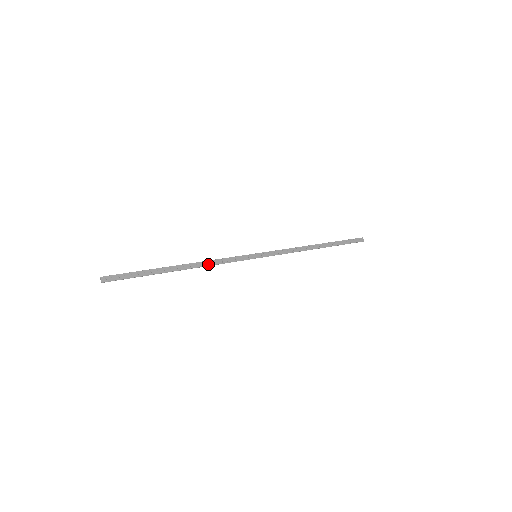
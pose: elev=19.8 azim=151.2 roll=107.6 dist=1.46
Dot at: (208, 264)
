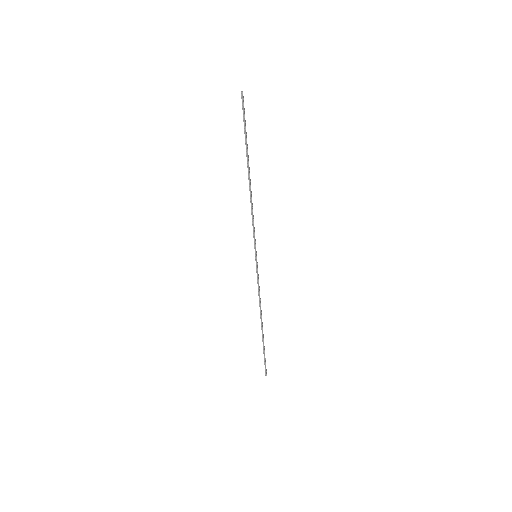
Dot at: (252, 204)
